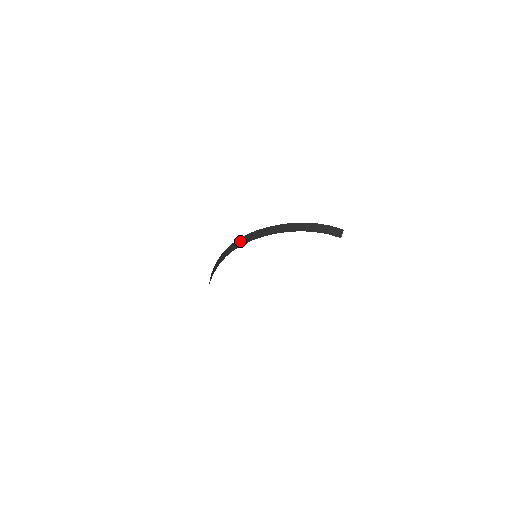
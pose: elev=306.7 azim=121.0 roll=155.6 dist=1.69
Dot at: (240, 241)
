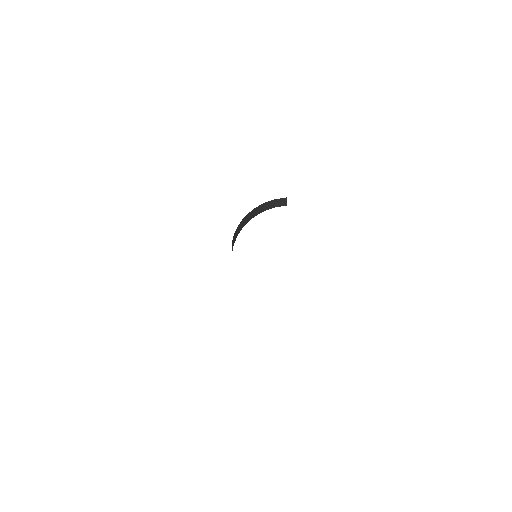
Dot at: occluded
